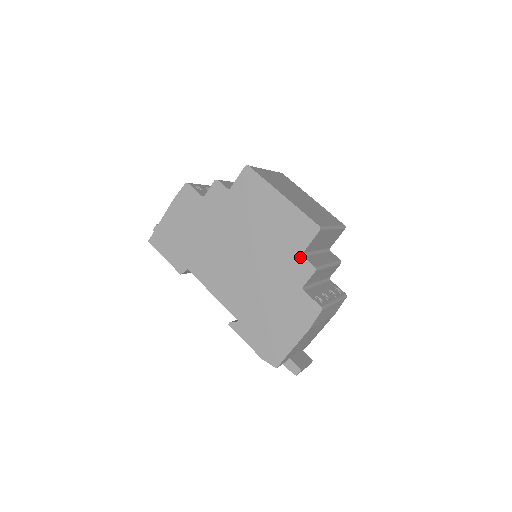
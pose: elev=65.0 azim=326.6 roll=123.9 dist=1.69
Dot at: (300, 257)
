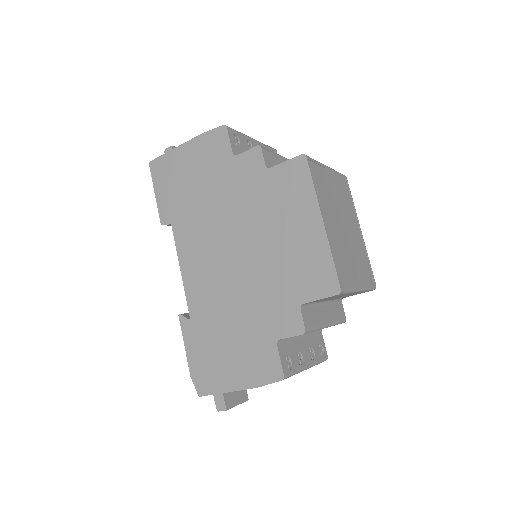
Dot at: (296, 306)
